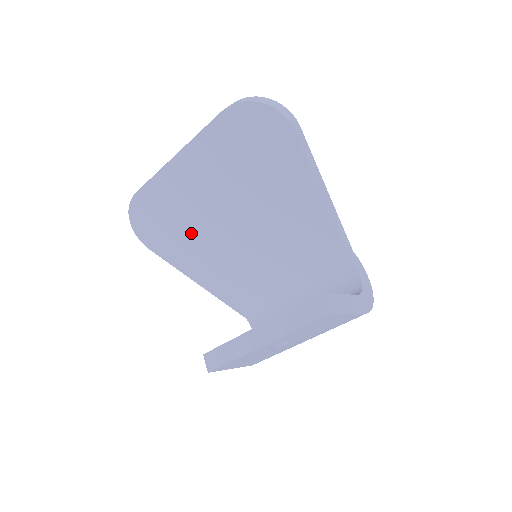
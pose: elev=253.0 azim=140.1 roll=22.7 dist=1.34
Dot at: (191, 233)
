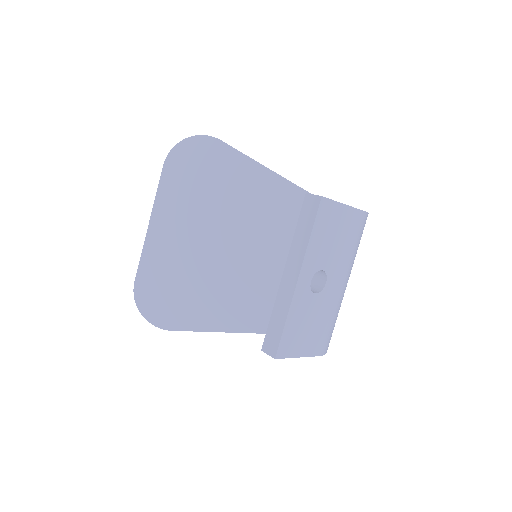
Dot at: (196, 284)
